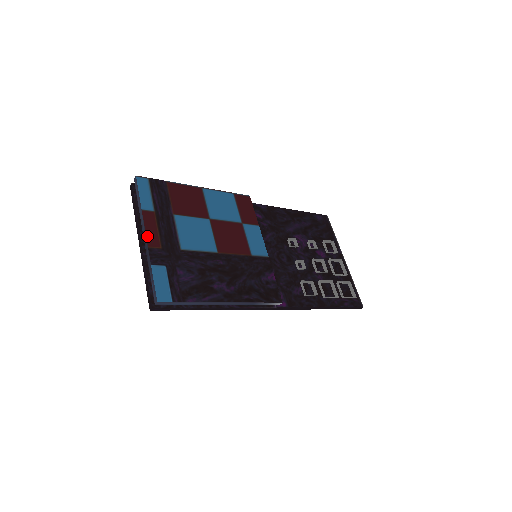
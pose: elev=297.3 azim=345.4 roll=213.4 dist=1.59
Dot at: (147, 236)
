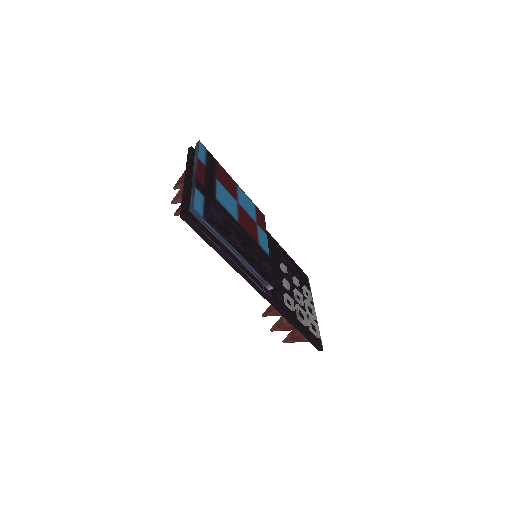
Dot at: (197, 172)
